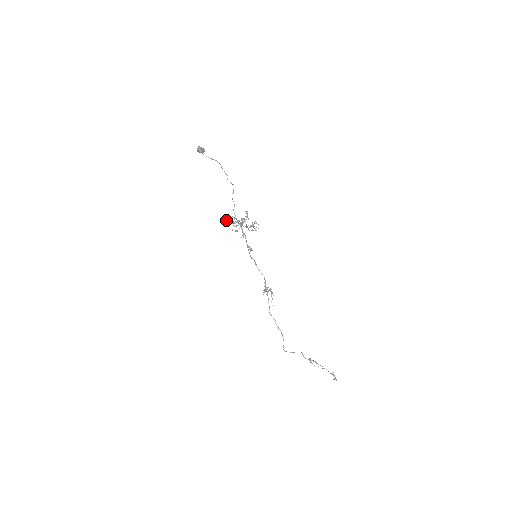
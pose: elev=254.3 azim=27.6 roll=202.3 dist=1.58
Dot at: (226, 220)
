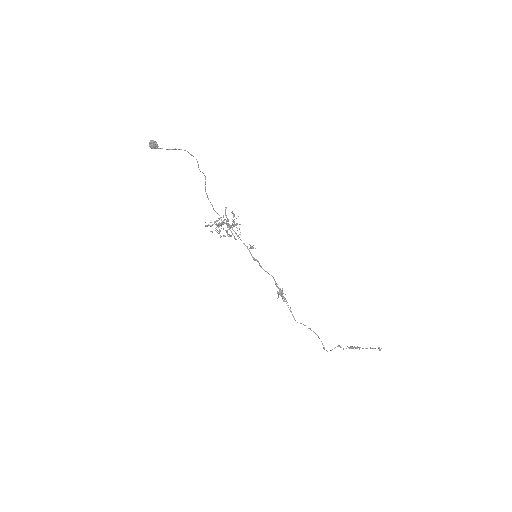
Dot at: (219, 219)
